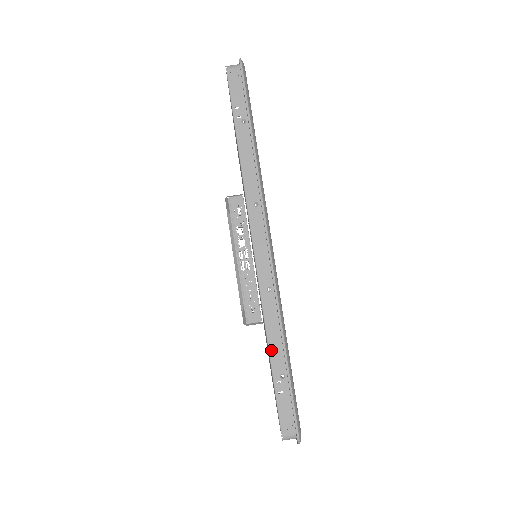
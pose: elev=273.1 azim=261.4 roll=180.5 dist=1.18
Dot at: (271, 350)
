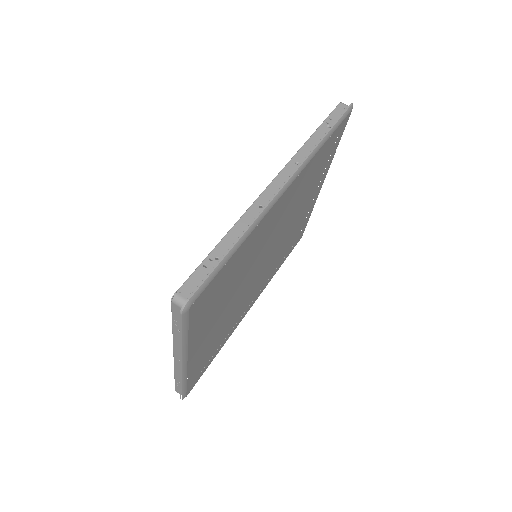
Dot at: (226, 238)
